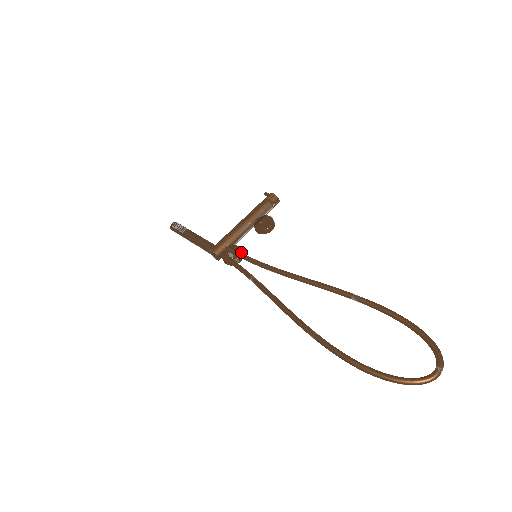
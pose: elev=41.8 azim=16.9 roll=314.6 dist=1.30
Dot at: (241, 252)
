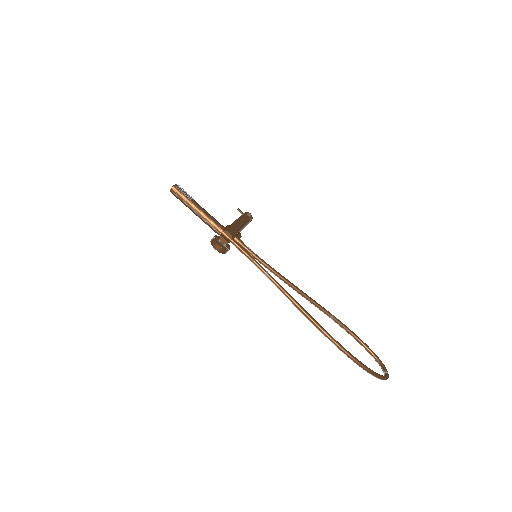
Dot at: occluded
